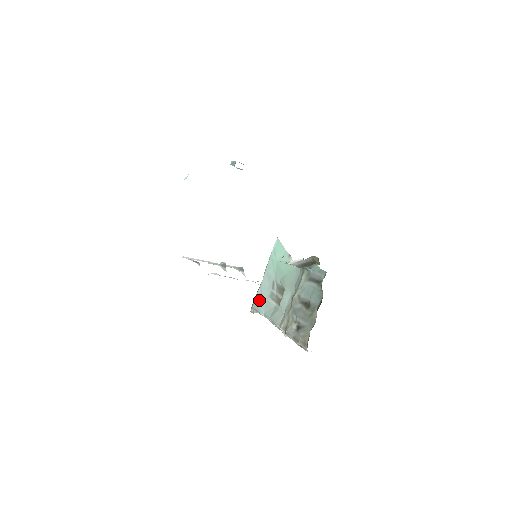
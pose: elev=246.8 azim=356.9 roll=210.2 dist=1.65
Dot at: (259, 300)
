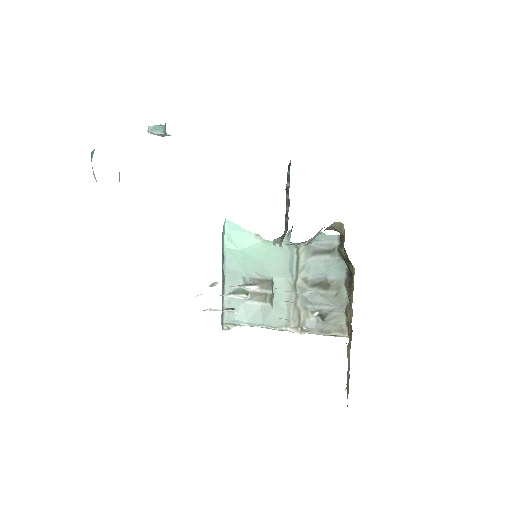
Dot at: occluded
